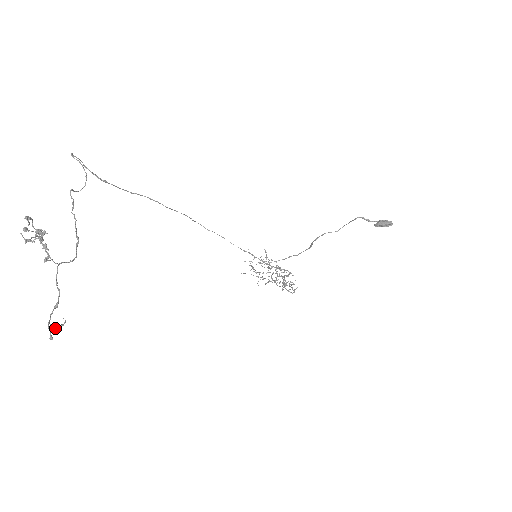
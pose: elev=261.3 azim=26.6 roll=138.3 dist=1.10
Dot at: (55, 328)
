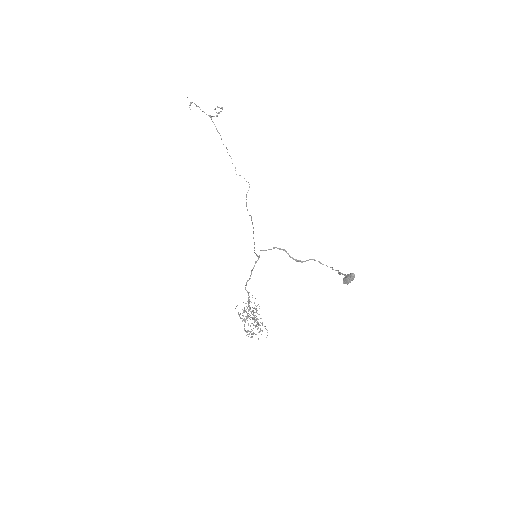
Dot at: (190, 103)
